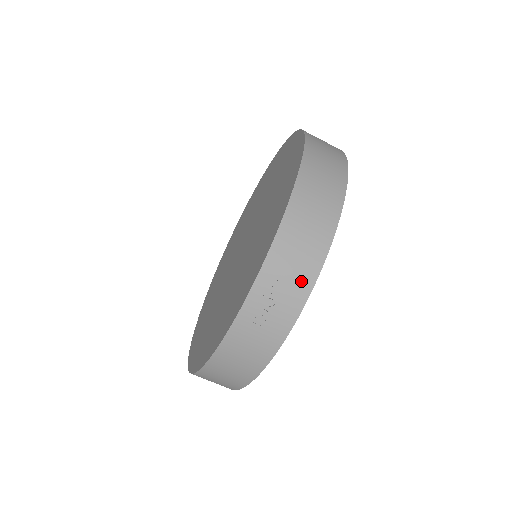
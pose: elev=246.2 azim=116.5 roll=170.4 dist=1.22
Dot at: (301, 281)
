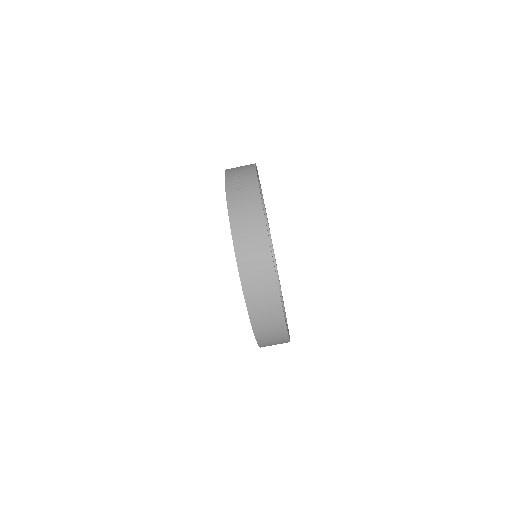
Dot at: (248, 172)
